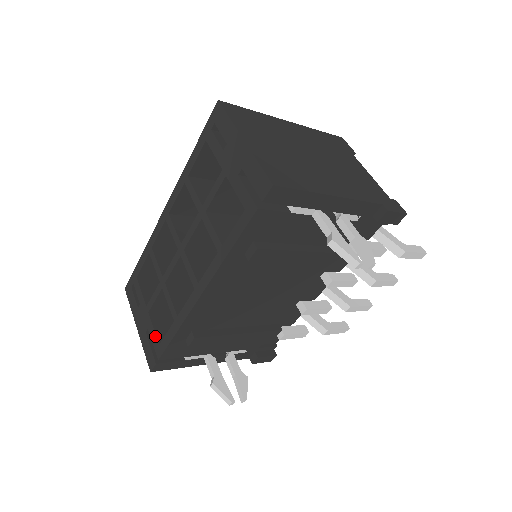
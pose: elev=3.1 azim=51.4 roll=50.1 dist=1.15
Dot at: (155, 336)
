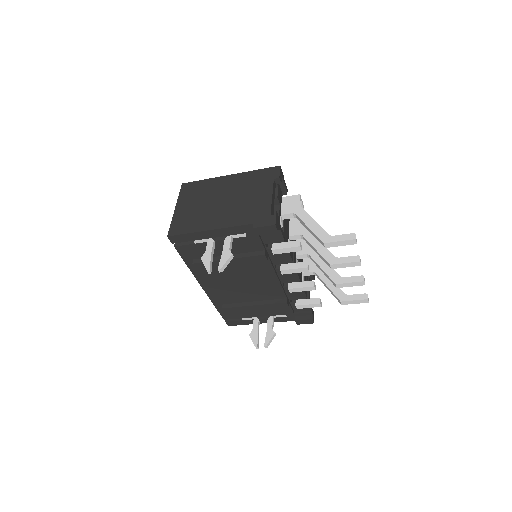
Dot at: occluded
